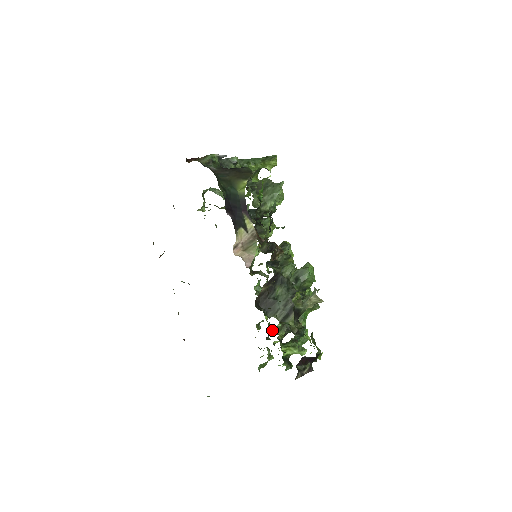
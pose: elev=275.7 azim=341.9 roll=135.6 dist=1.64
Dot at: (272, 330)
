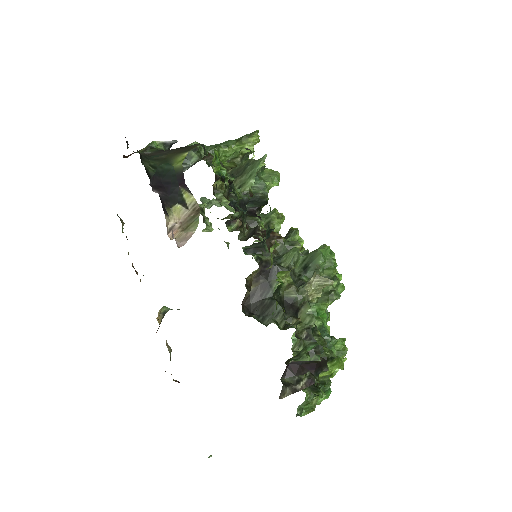
Dot at: occluded
